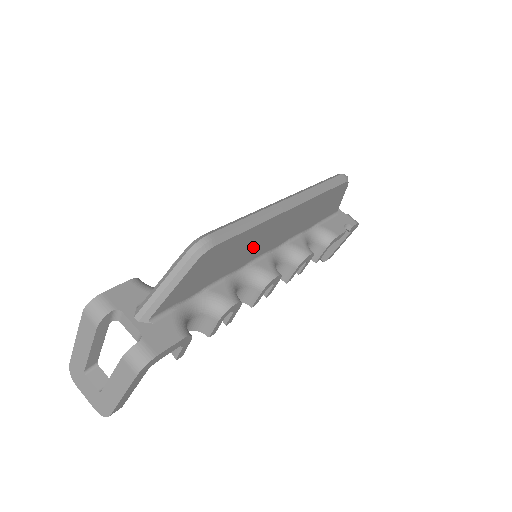
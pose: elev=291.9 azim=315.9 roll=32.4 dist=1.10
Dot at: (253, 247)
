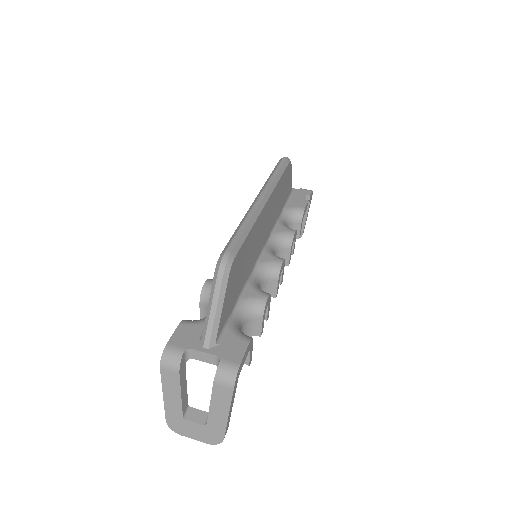
Dot at: (255, 247)
